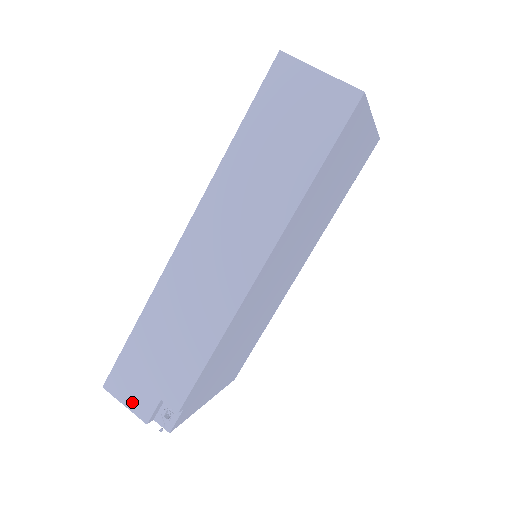
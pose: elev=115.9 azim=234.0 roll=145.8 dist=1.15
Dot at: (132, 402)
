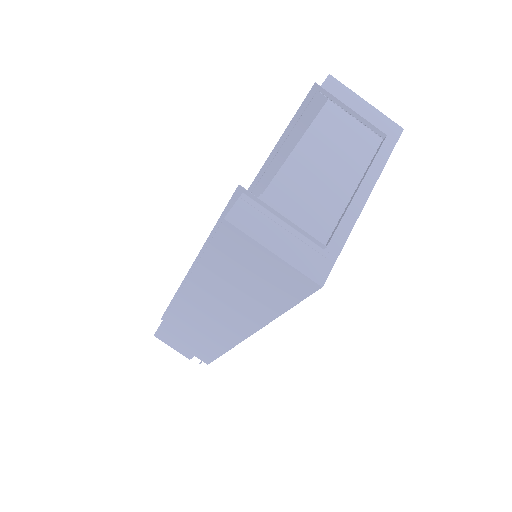
Dot at: (176, 349)
